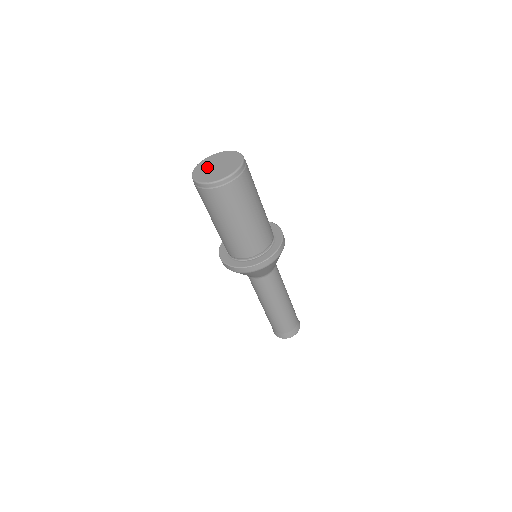
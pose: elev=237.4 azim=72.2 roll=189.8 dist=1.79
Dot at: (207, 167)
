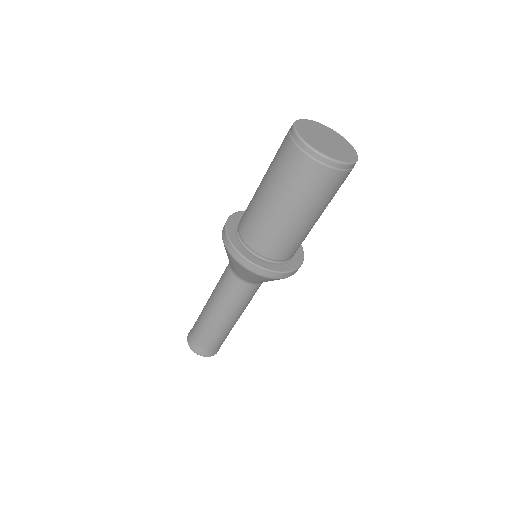
Dot at: (317, 130)
